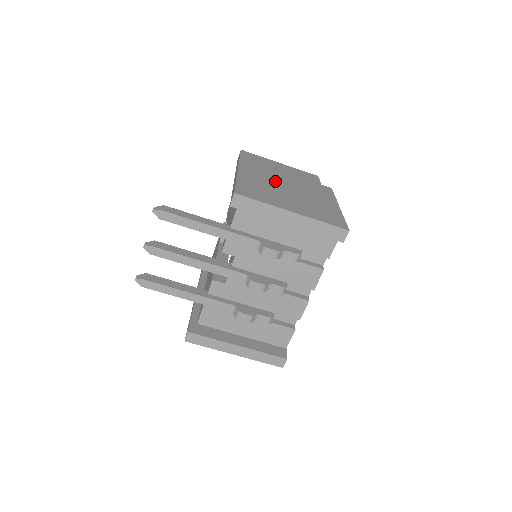
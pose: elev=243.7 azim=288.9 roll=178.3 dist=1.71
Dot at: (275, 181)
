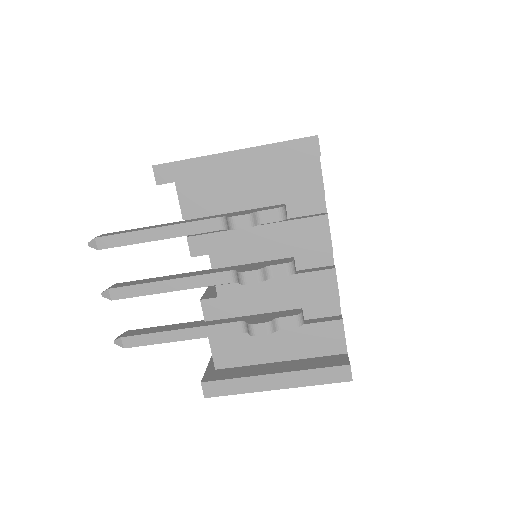
Dot at: occluded
